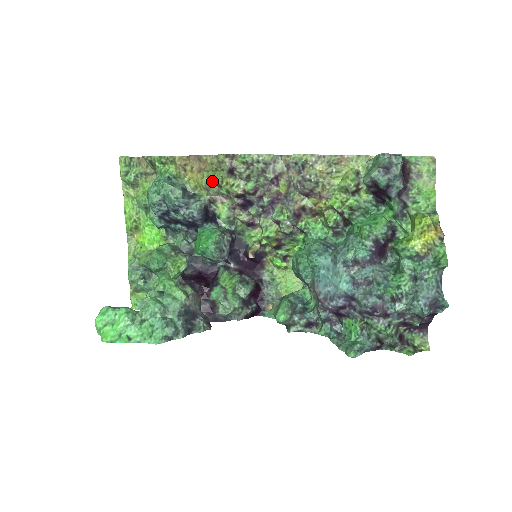
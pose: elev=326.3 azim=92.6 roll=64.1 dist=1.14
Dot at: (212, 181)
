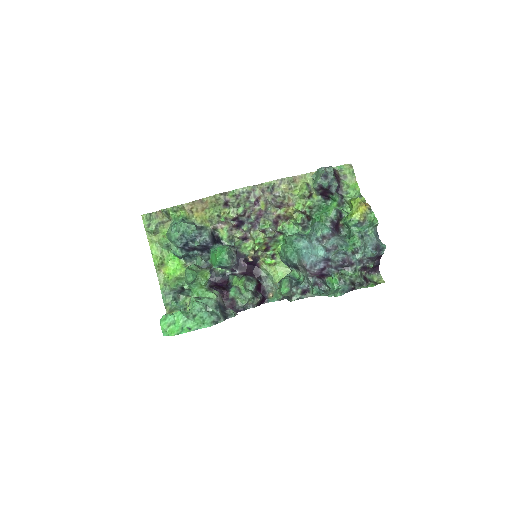
Dot at: (213, 214)
